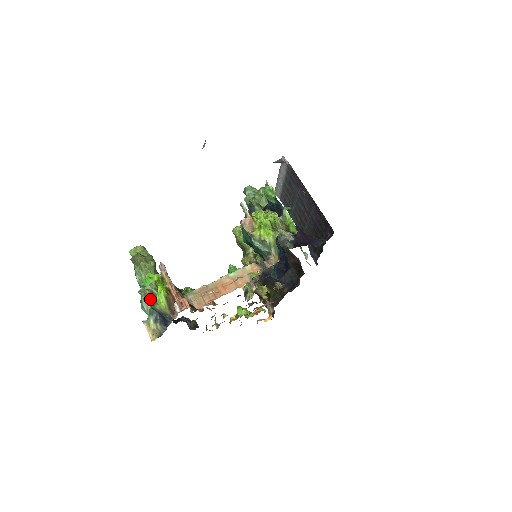
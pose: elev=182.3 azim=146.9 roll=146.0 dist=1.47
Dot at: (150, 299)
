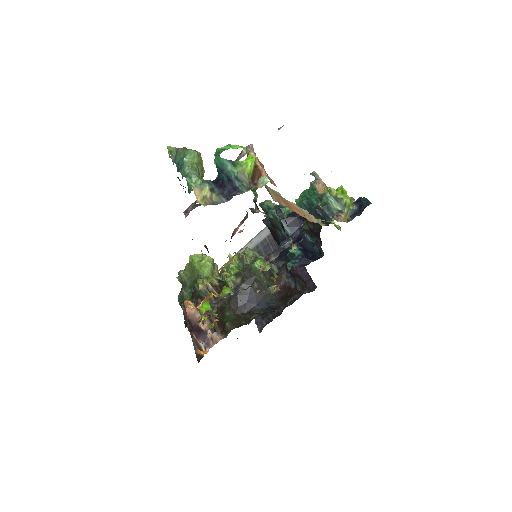
Dot at: occluded
